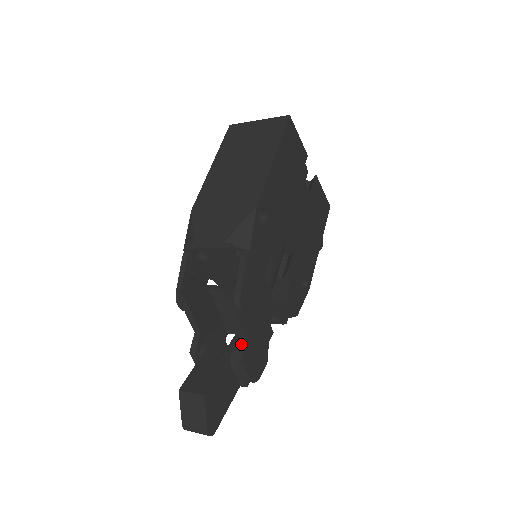
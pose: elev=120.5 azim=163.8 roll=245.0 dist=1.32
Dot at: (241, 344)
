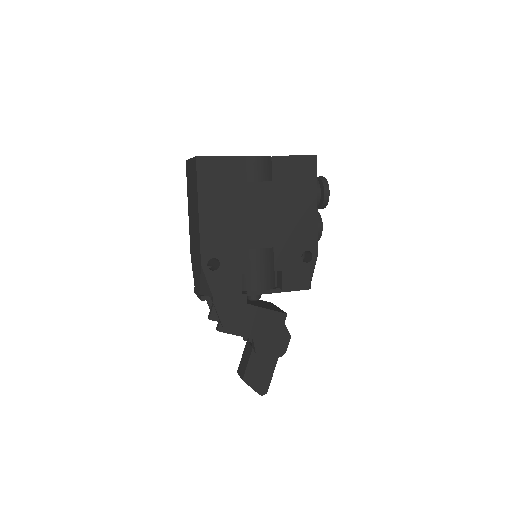
Dot at: (253, 343)
